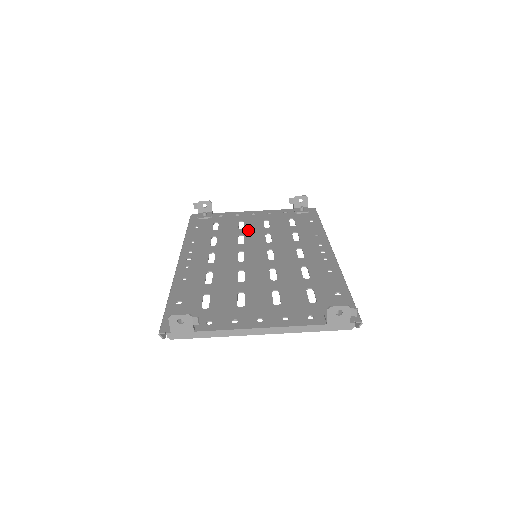
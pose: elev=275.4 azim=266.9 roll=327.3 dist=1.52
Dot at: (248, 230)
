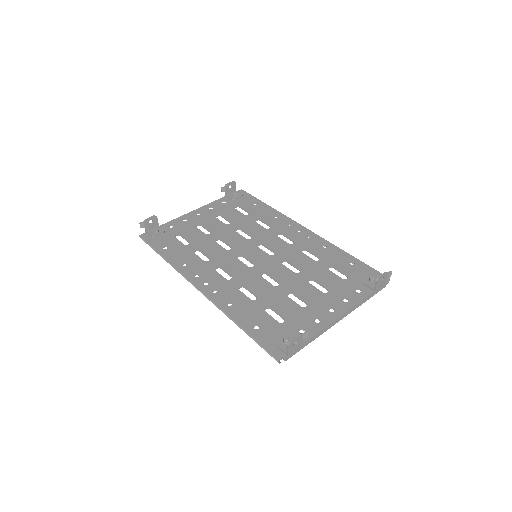
Dot at: (217, 233)
